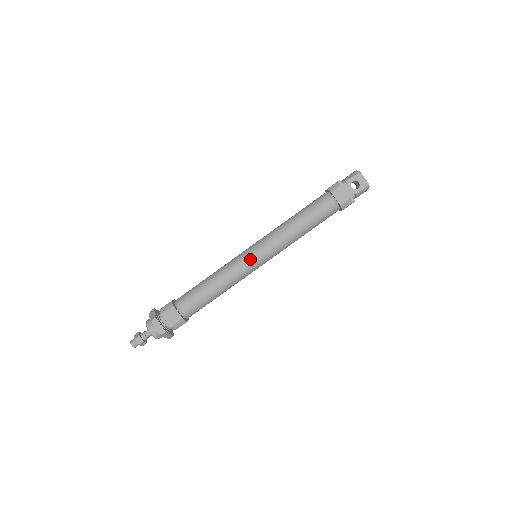
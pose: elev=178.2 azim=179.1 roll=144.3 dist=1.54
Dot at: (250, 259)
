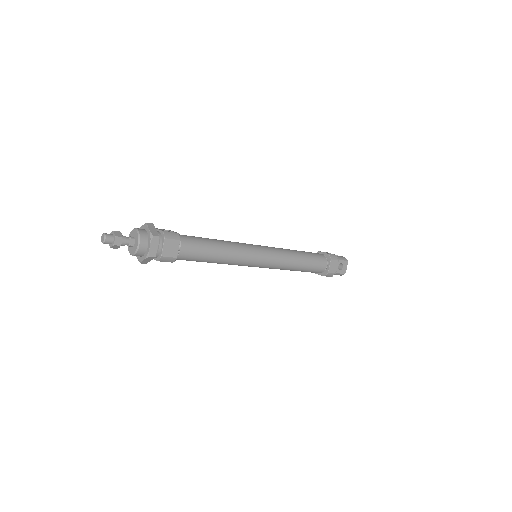
Dot at: (258, 256)
